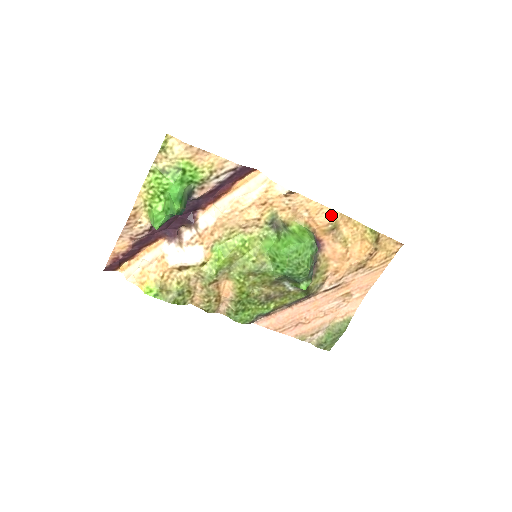
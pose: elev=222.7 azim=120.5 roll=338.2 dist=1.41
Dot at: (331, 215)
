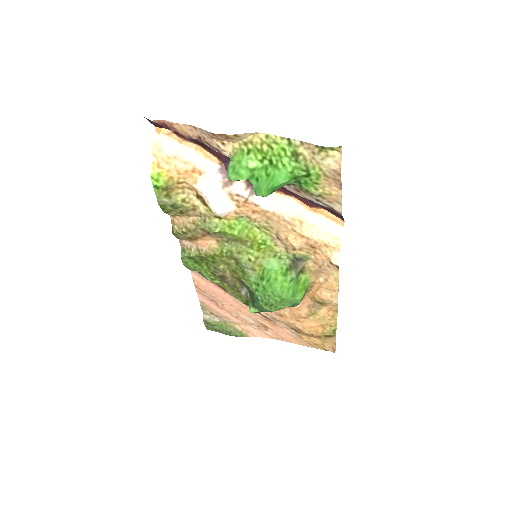
Dot at: (332, 298)
